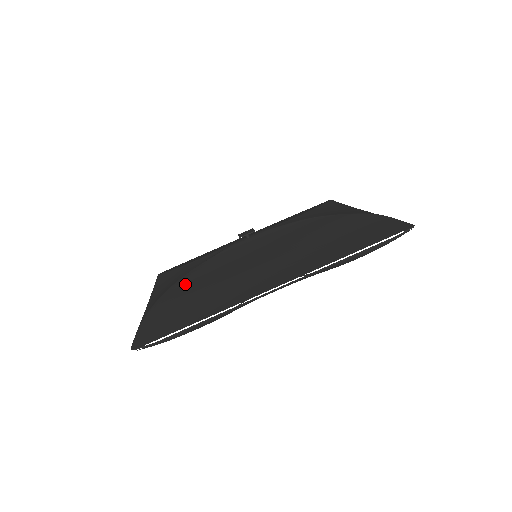
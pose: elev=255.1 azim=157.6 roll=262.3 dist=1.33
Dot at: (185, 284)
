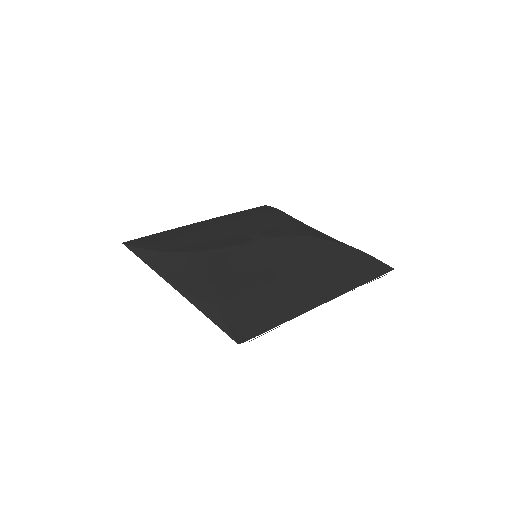
Dot at: (233, 280)
